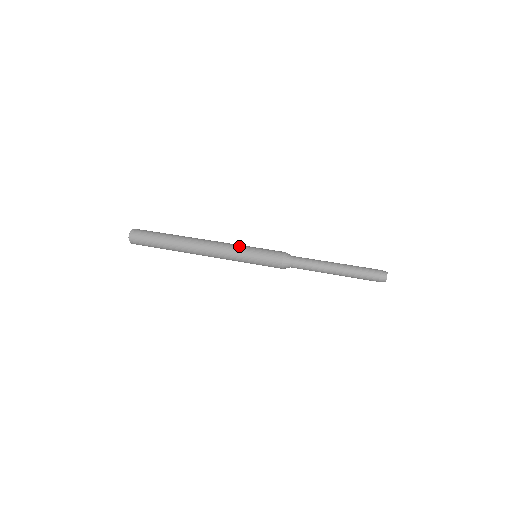
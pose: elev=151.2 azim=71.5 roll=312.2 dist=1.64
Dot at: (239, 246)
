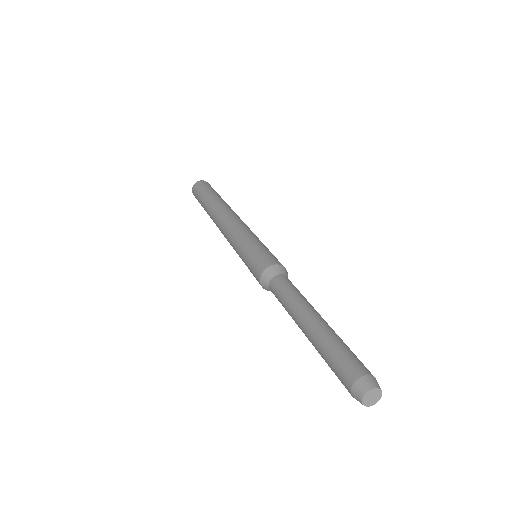
Dot at: (235, 241)
